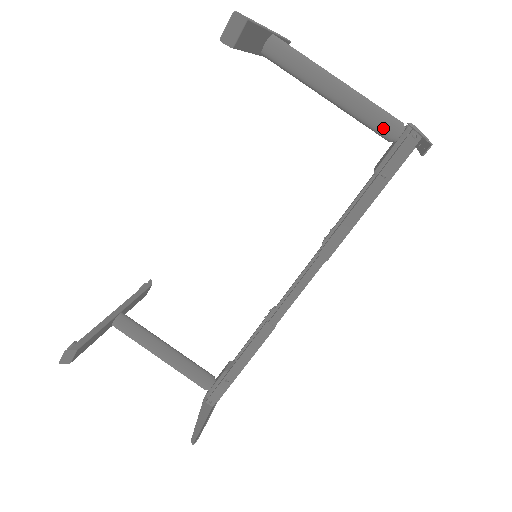
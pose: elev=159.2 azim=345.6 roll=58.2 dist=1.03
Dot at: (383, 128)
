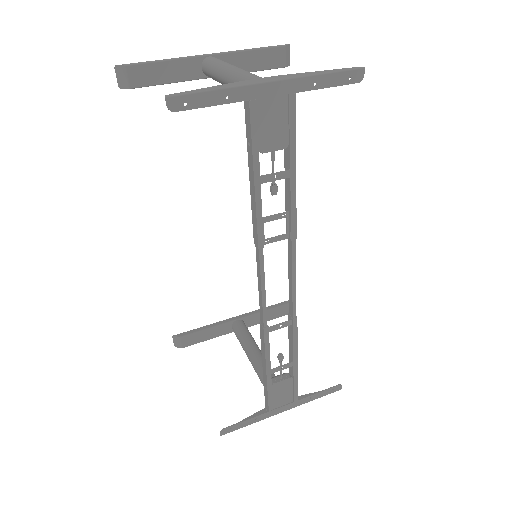
Dot at: occluded
